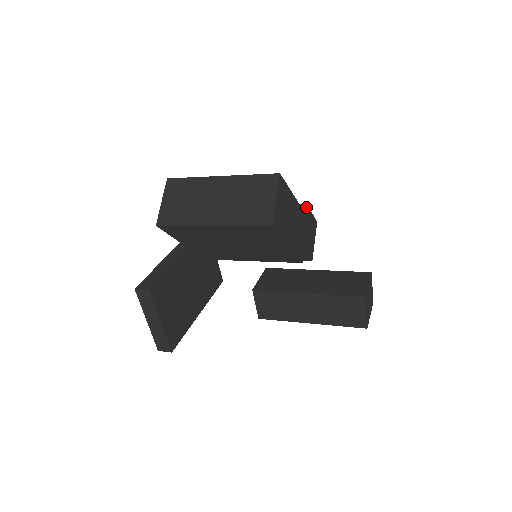
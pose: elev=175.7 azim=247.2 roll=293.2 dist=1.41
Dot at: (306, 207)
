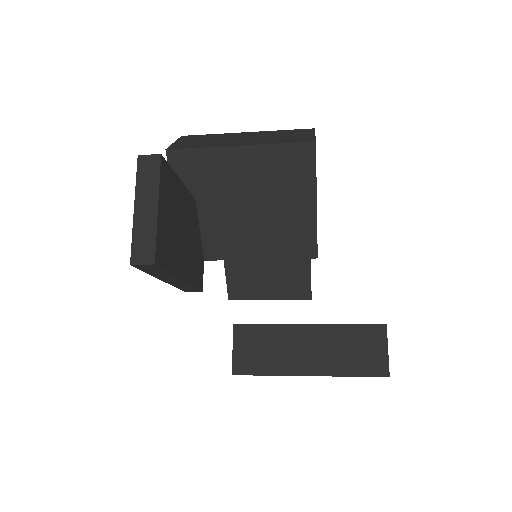
Dot at: occluded
